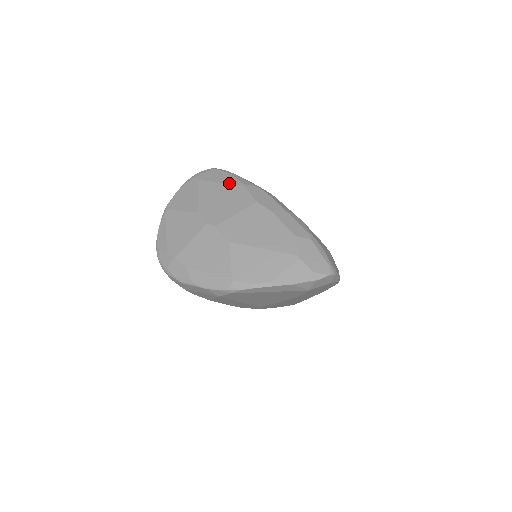
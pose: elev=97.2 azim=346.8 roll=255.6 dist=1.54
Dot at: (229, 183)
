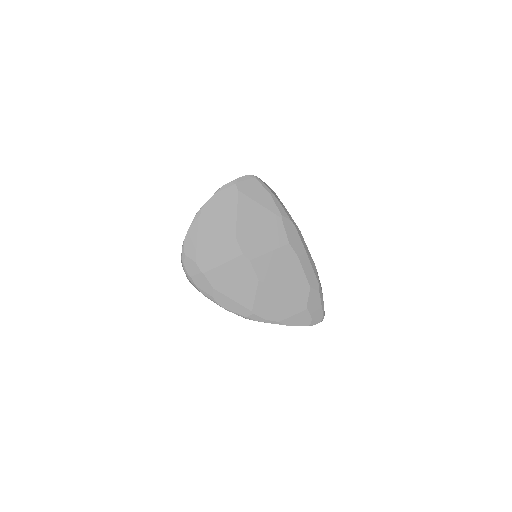
Dot at: (268, 209)
